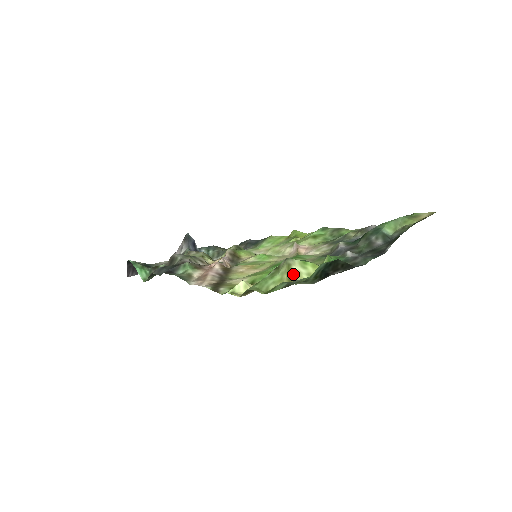
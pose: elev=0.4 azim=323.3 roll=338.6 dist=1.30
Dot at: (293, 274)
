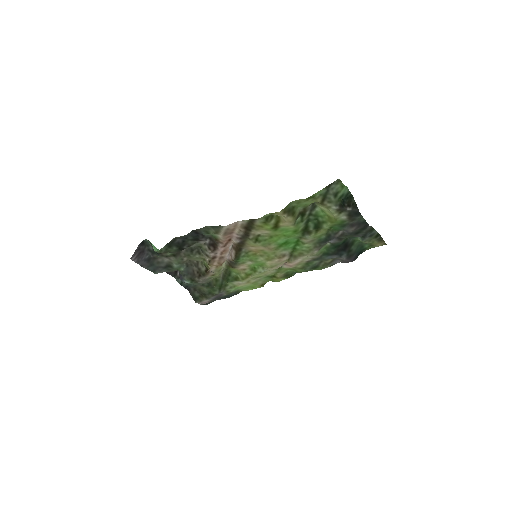
Dot at: (320, 205)
